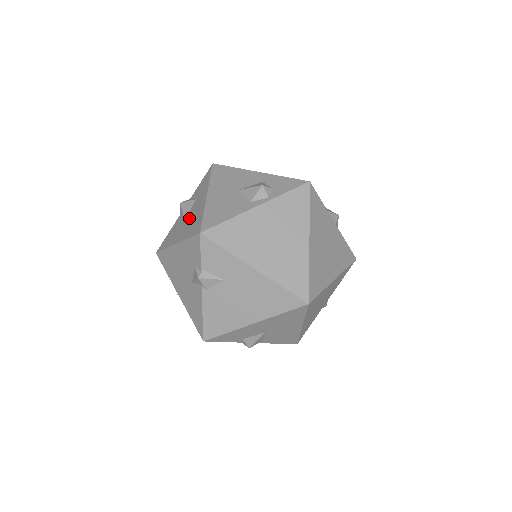
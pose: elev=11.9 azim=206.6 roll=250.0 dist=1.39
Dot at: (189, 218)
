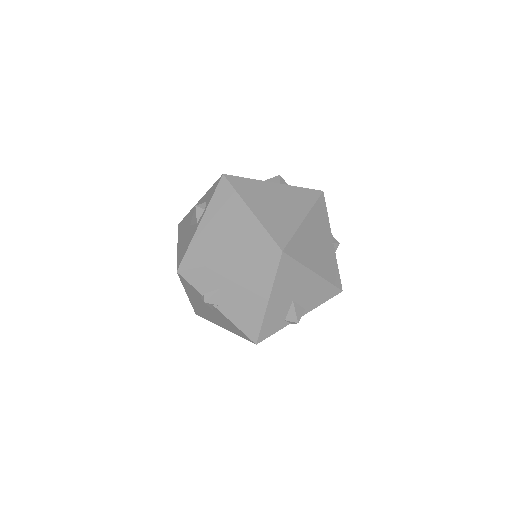
Dot at: occluded
